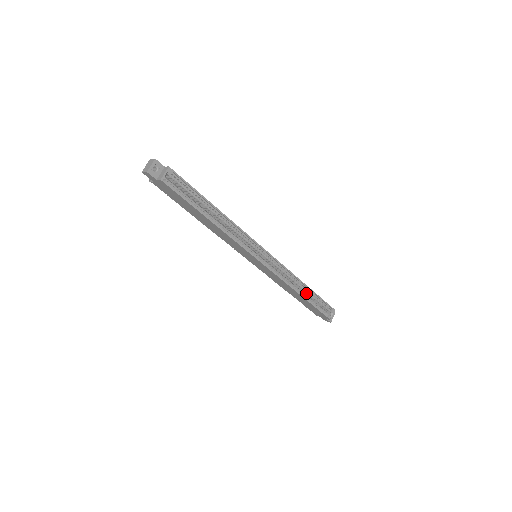
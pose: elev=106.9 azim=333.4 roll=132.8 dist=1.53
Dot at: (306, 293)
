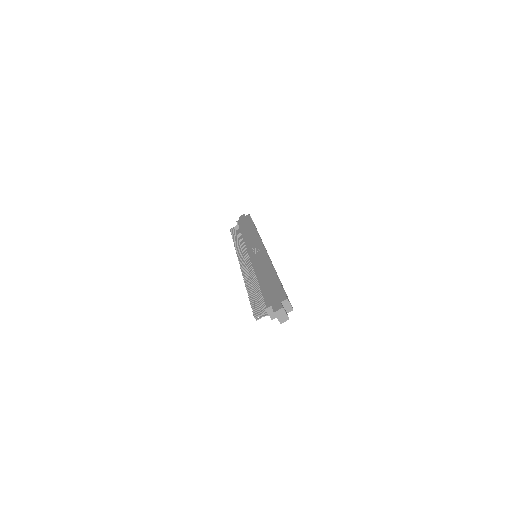
Dot at: occluded
